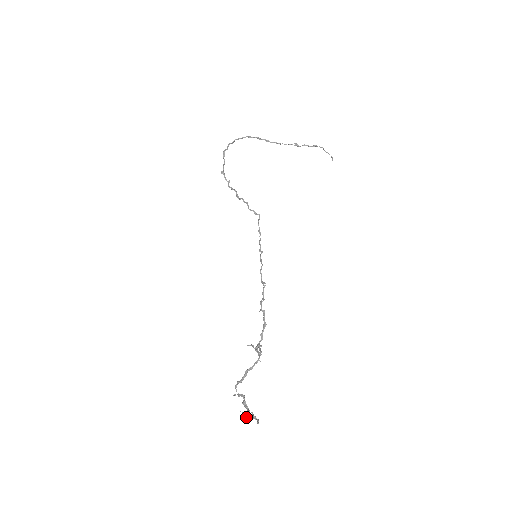
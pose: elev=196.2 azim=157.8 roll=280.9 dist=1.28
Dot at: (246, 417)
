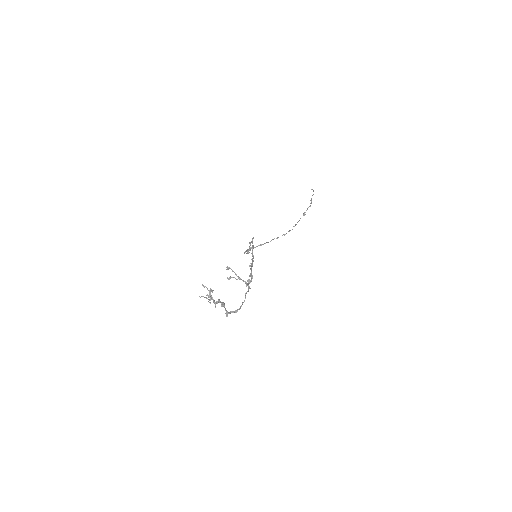
Dot at: (210, 300)
